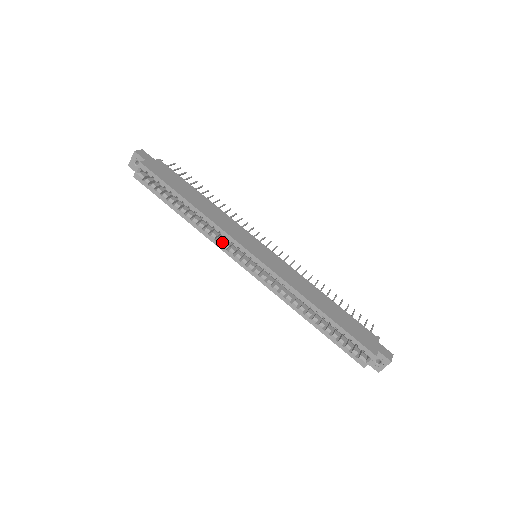
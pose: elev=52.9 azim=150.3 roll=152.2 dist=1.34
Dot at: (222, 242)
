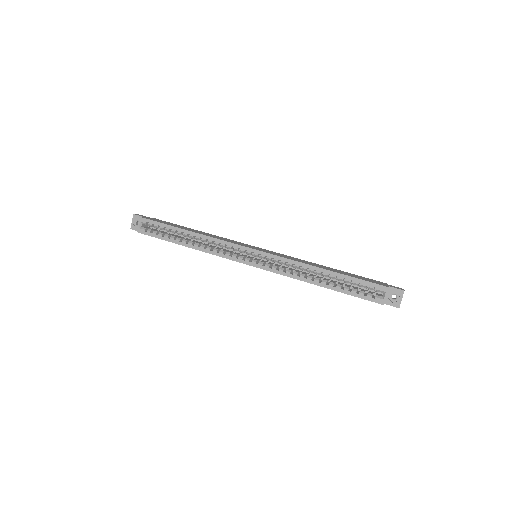
Dot at: (224, 253)
